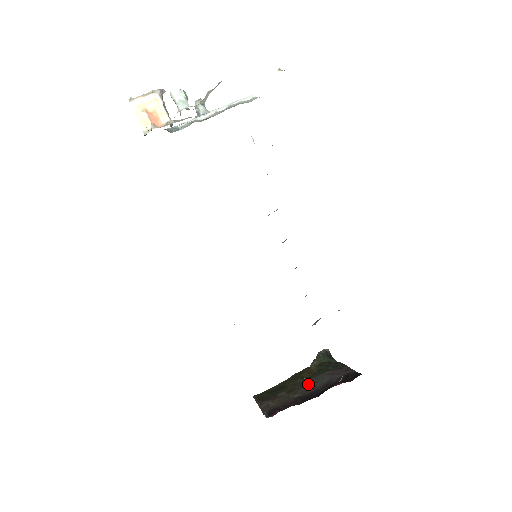
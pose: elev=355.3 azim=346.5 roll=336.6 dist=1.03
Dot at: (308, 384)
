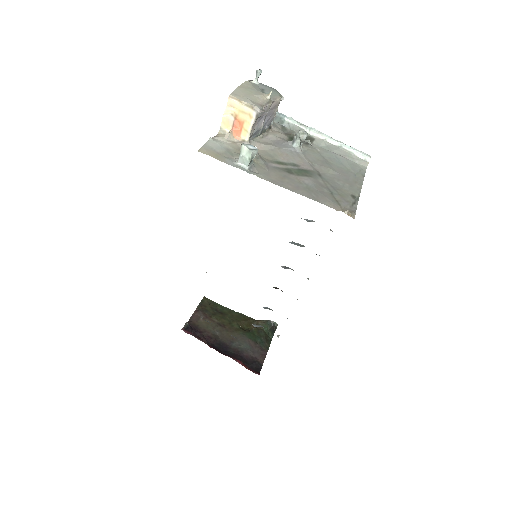
Dot at: (233, 335)
